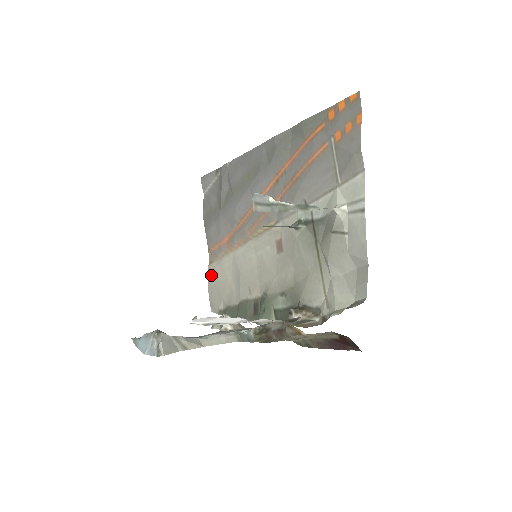
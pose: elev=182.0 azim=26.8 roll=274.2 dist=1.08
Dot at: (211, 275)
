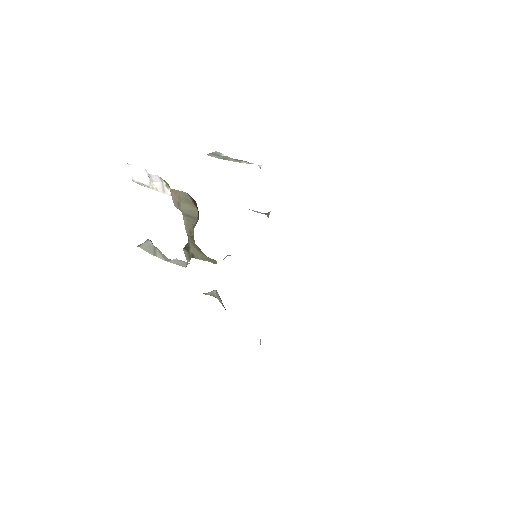
Dot at: occluded
